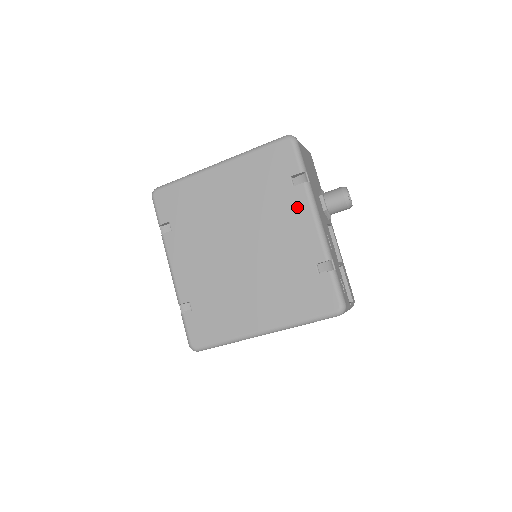
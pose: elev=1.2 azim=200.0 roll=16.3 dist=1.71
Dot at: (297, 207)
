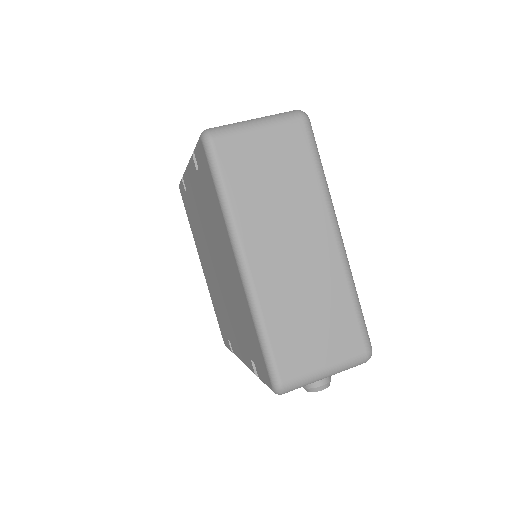
Dot at: (244, 352)
